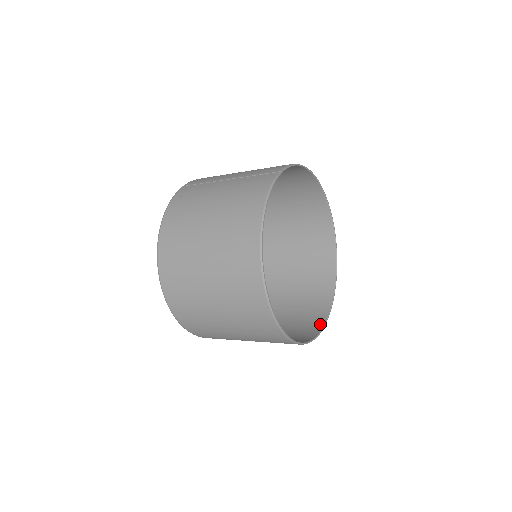
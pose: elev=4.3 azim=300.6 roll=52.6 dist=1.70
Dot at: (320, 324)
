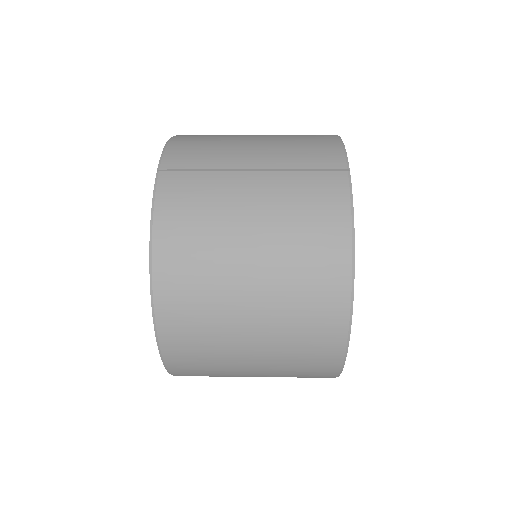
Dot at: occluded
